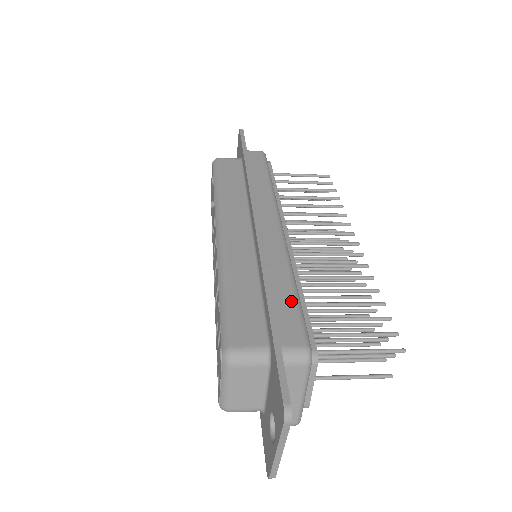
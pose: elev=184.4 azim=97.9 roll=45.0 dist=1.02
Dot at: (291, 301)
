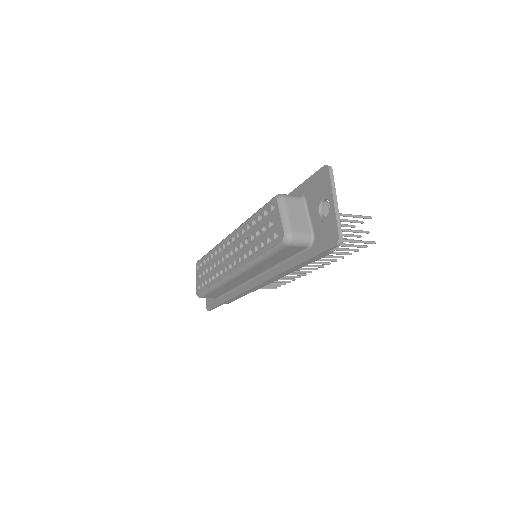
Dot at: occluded
